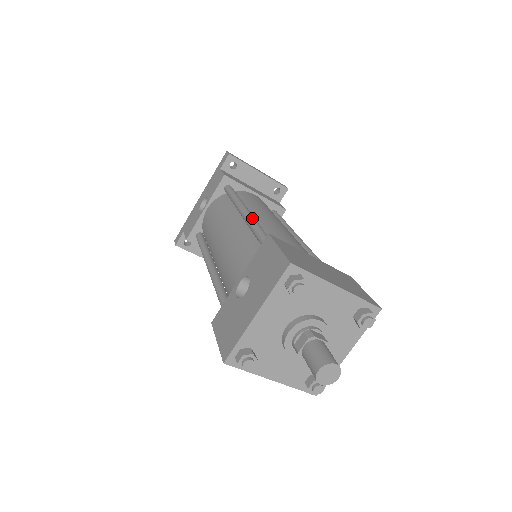
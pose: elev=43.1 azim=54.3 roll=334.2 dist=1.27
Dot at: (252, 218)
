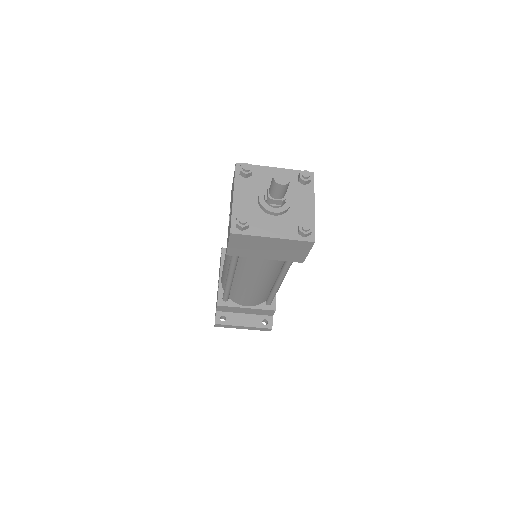
Dot at: occluded
